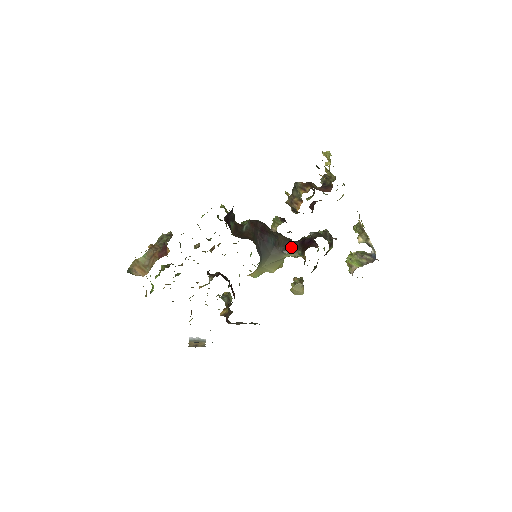
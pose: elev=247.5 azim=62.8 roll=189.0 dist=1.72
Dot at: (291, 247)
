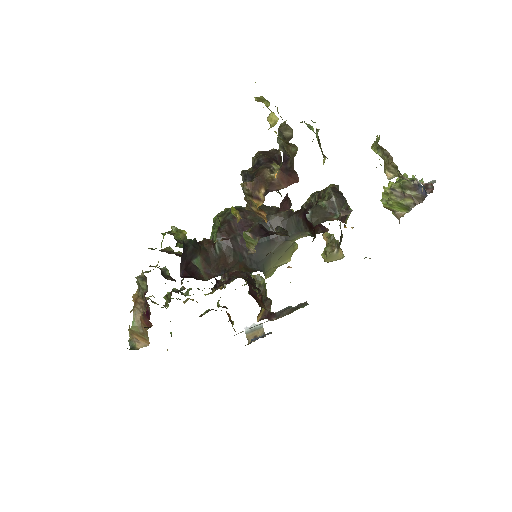
Dot at: (293, 228)
